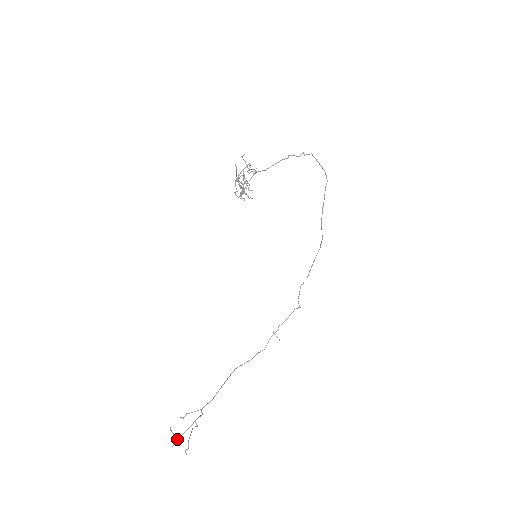
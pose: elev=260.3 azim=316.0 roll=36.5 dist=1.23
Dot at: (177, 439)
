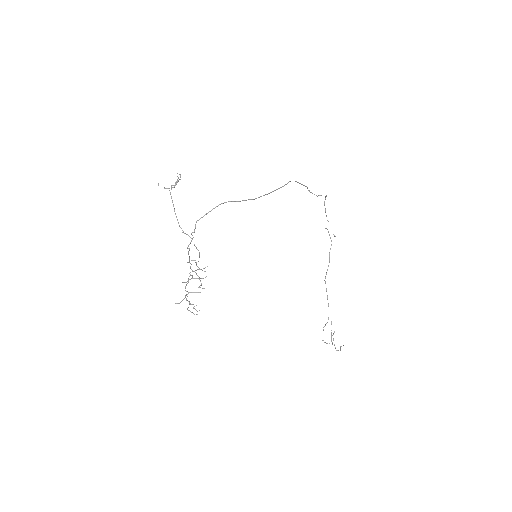
Dot at: occluded
